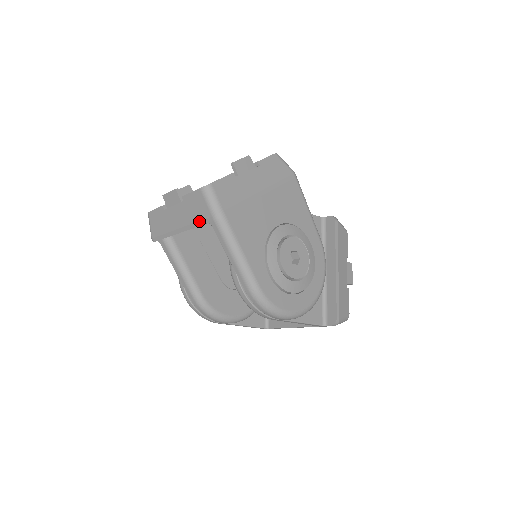
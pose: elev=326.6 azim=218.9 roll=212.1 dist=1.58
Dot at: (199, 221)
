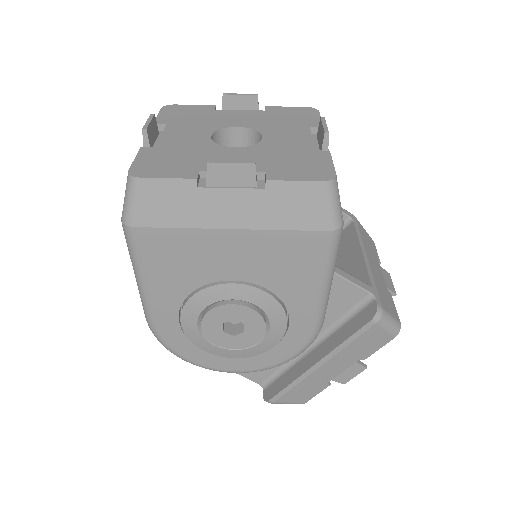
Dot at: occluded
